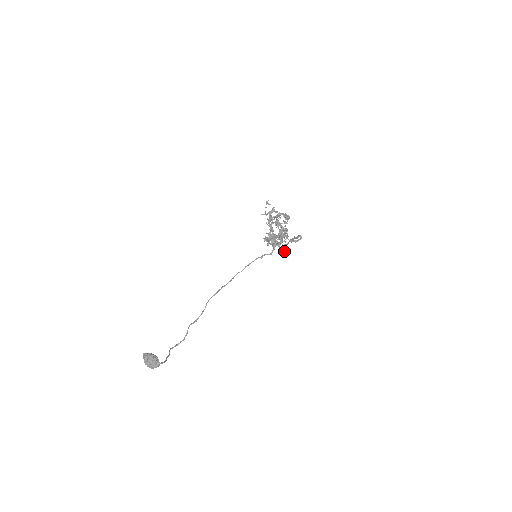
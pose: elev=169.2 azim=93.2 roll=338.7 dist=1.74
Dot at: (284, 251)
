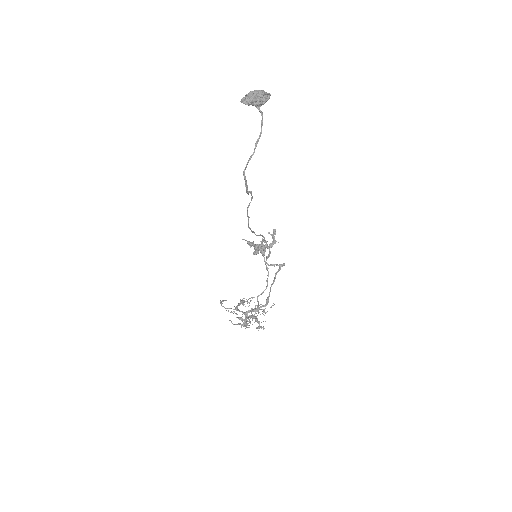
Dot at: occluded
